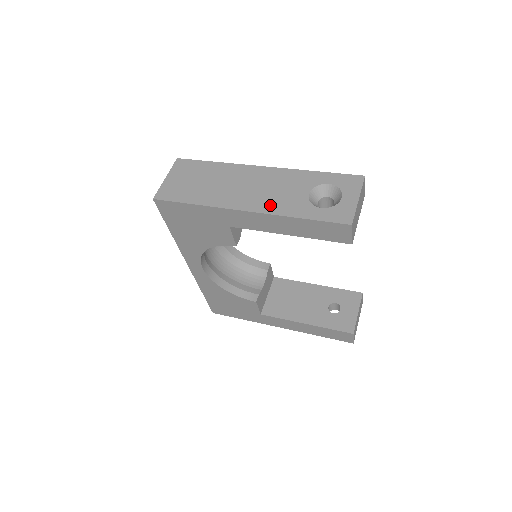
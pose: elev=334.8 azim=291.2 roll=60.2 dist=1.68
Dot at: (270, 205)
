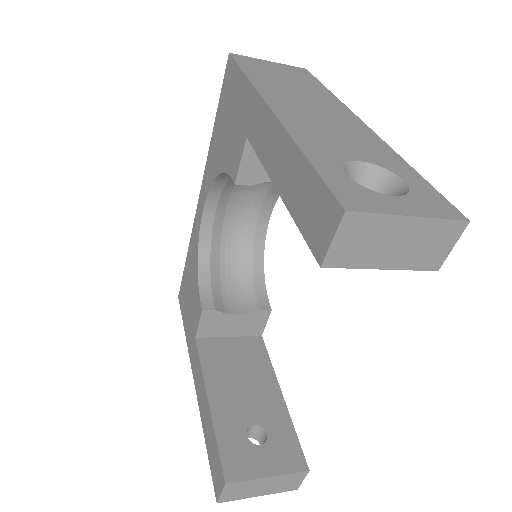
Dot at: (301, 126)
